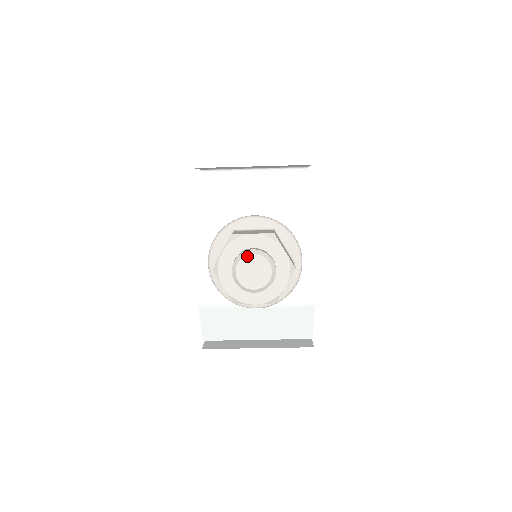
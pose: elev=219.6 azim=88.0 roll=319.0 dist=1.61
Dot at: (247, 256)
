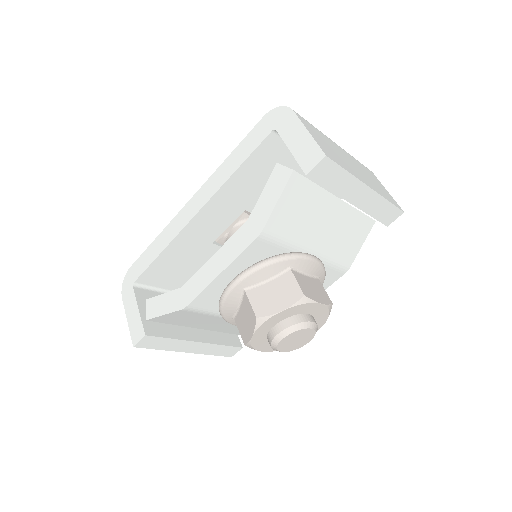
Dot at: (306, 329)
